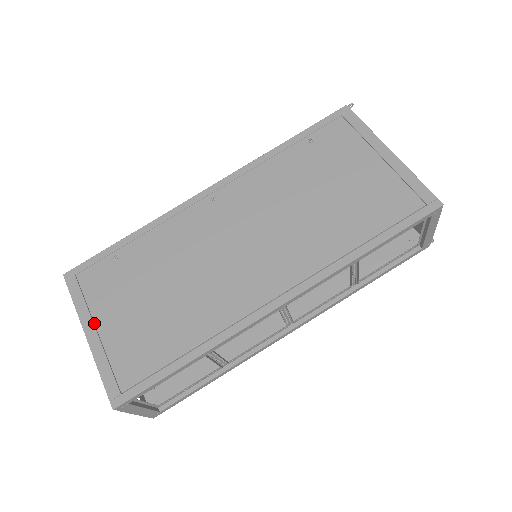
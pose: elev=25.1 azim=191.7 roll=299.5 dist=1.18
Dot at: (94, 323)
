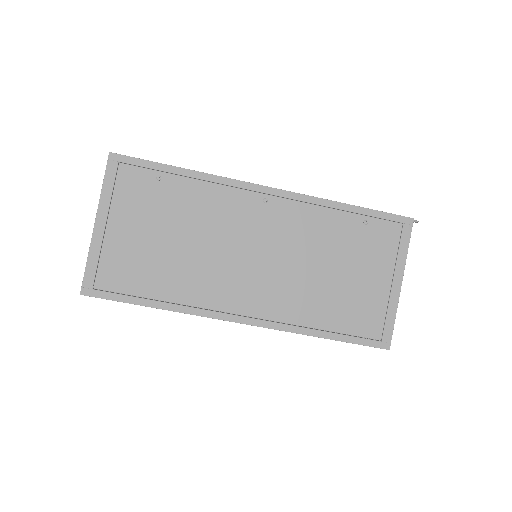
Dot at: (108, 218)
